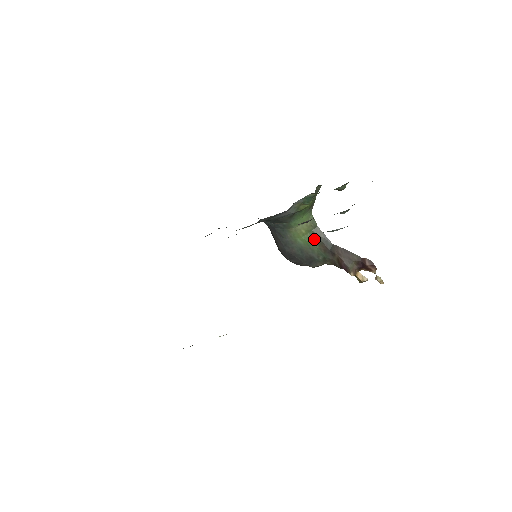
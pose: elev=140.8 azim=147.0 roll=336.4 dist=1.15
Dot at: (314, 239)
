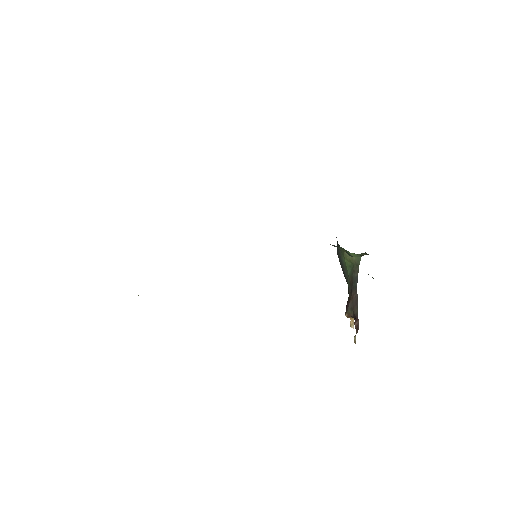
Dot at: (351, 270)
